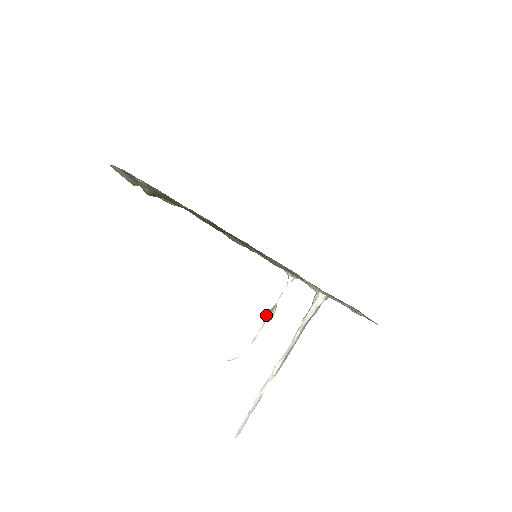
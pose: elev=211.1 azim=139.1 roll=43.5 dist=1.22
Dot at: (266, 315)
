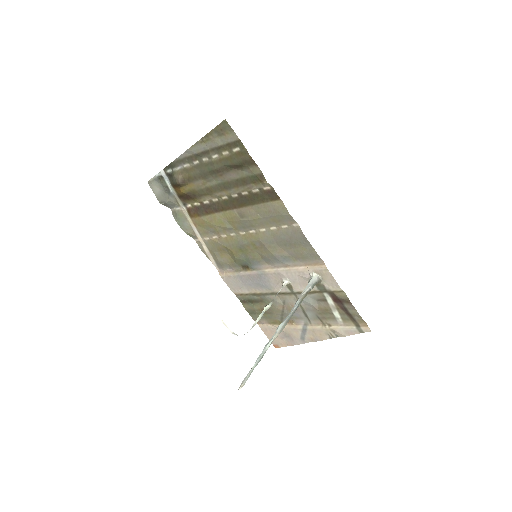
Dot at: (264, 308)
